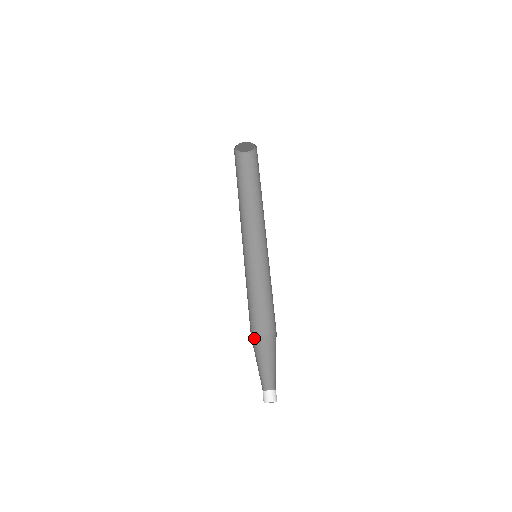
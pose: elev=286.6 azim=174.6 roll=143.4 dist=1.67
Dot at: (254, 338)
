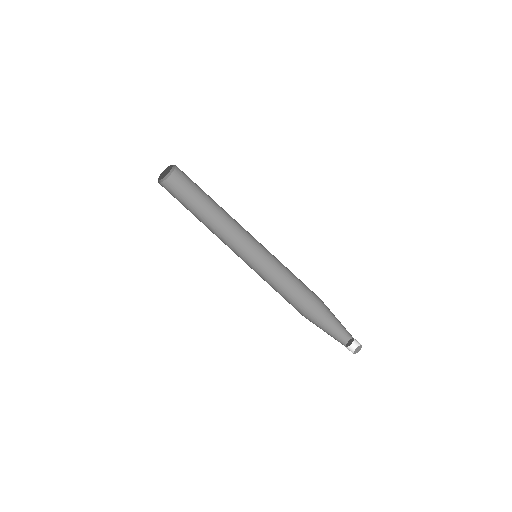
Dot at: (307, 315)
